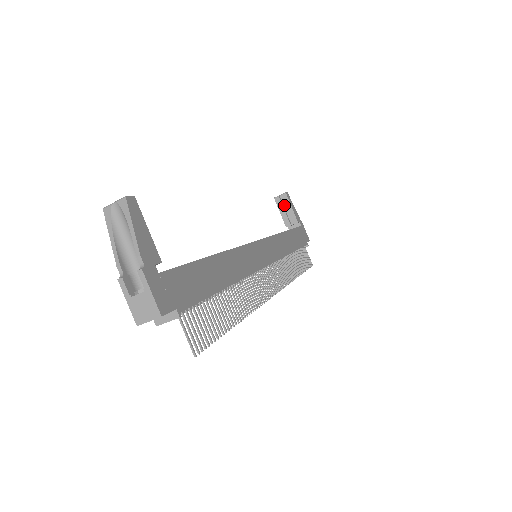
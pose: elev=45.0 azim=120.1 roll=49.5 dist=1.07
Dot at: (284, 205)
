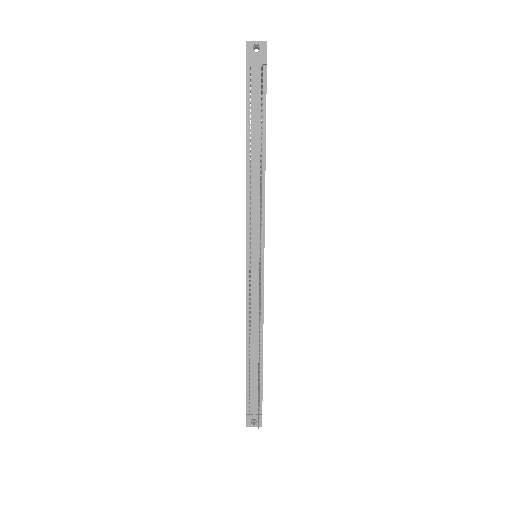
Dot at: occluded
